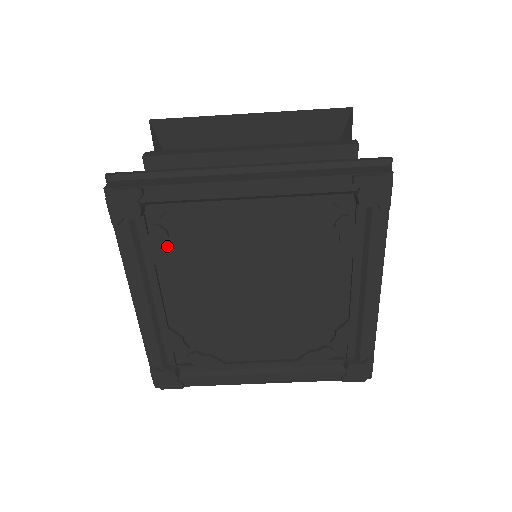
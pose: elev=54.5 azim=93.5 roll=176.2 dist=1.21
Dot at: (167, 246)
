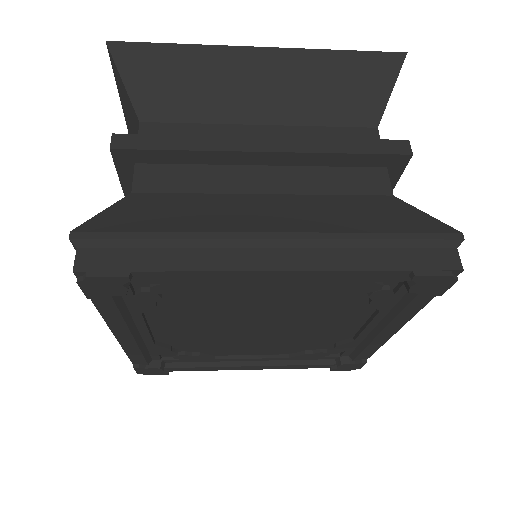
Dot at: occluded
